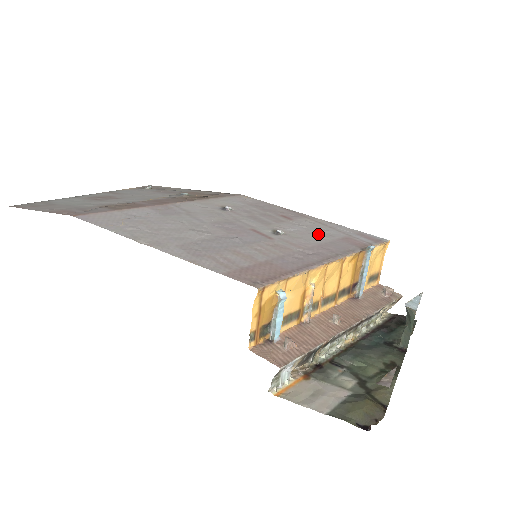
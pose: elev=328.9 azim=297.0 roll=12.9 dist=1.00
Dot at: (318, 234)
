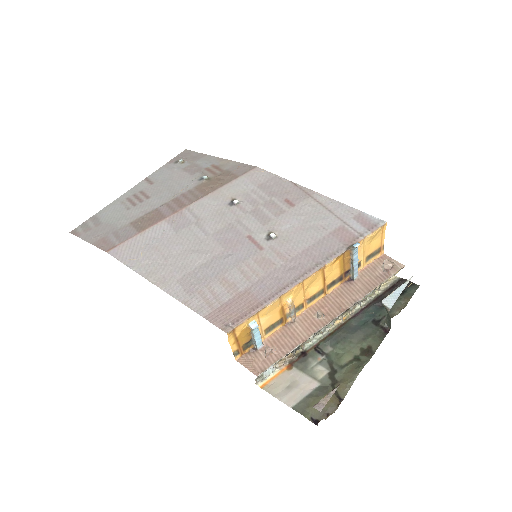
Dot at: (311, 229)
